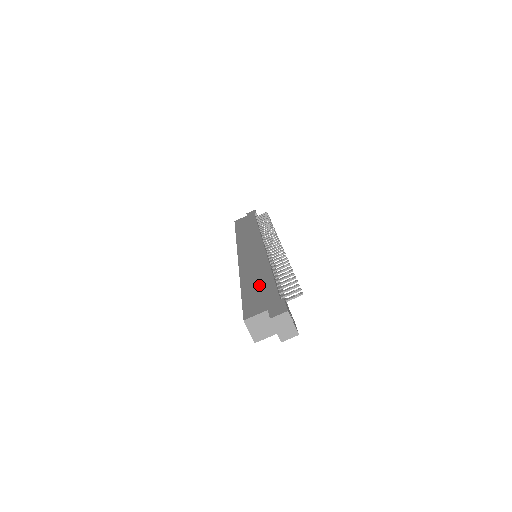
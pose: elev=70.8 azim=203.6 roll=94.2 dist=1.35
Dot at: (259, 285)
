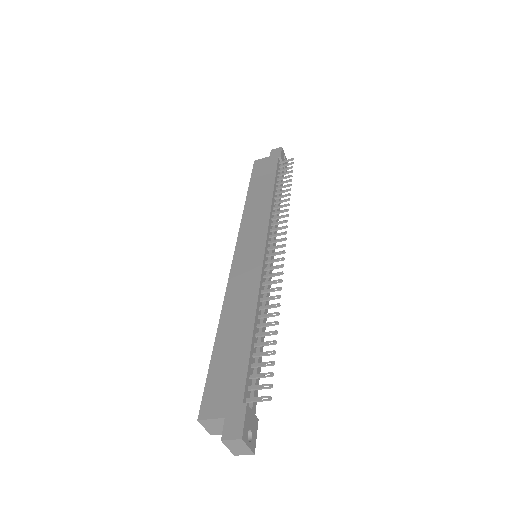
Dot at: (233, 349)
